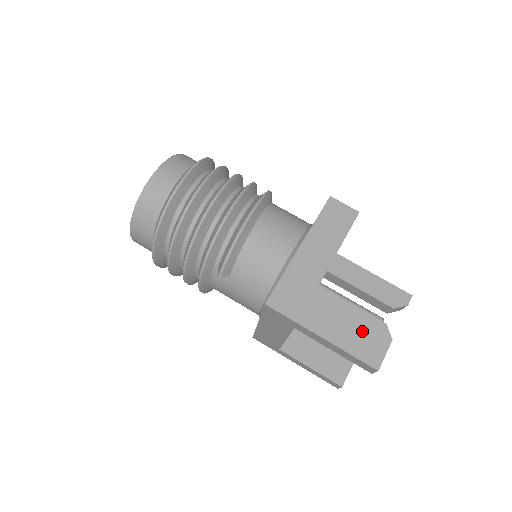
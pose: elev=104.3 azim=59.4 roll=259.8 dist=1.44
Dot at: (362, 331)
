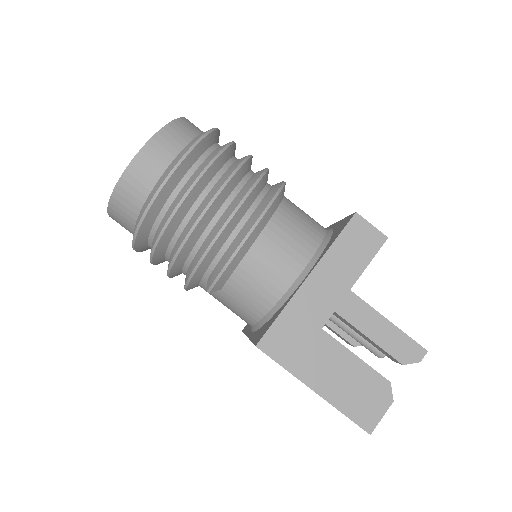
Dot at: (361, 388)
